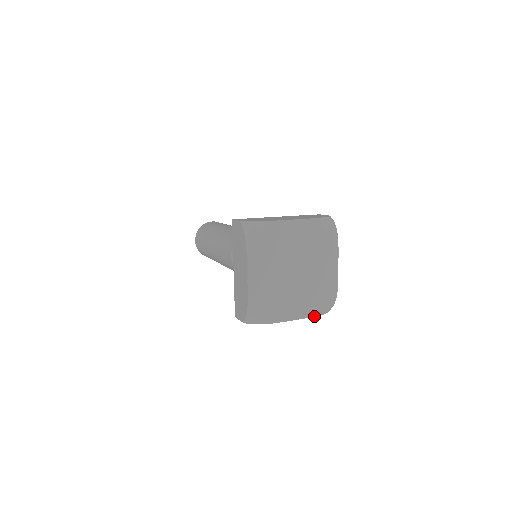
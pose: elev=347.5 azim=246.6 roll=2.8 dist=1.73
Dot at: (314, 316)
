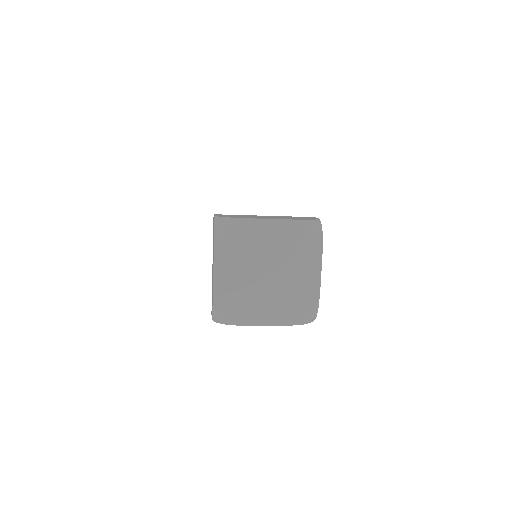
Dot at: (289, 325)
